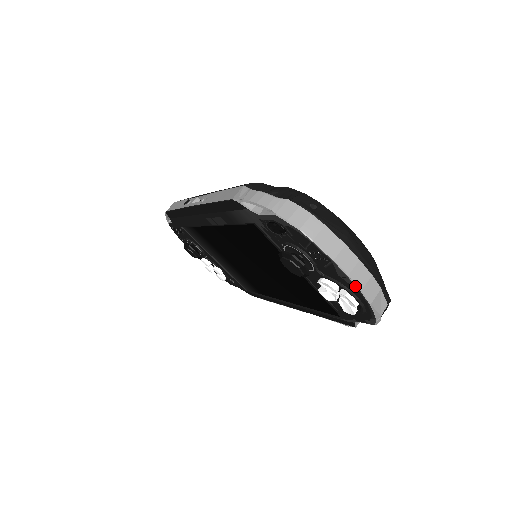
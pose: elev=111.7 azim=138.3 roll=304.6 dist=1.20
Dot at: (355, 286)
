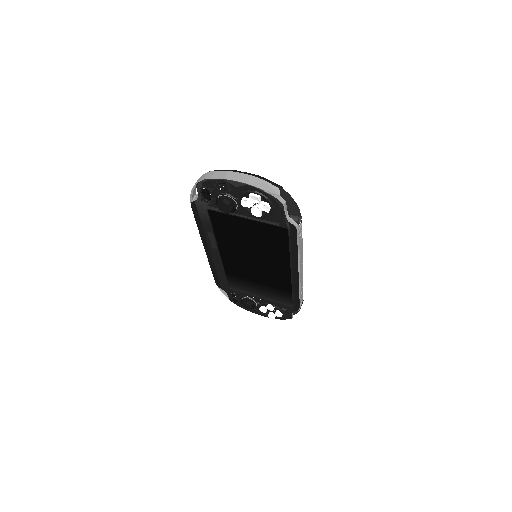
Dot at: (243, 183)
